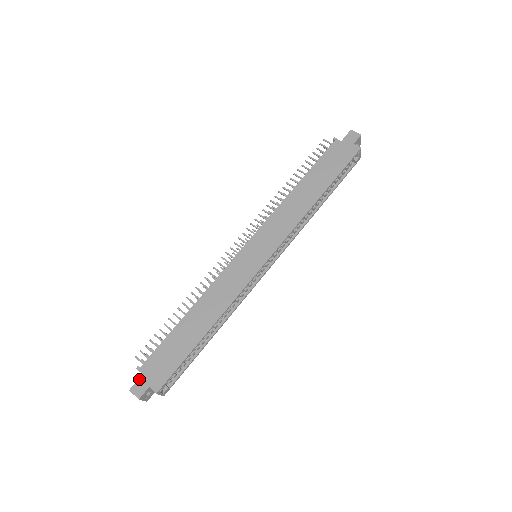
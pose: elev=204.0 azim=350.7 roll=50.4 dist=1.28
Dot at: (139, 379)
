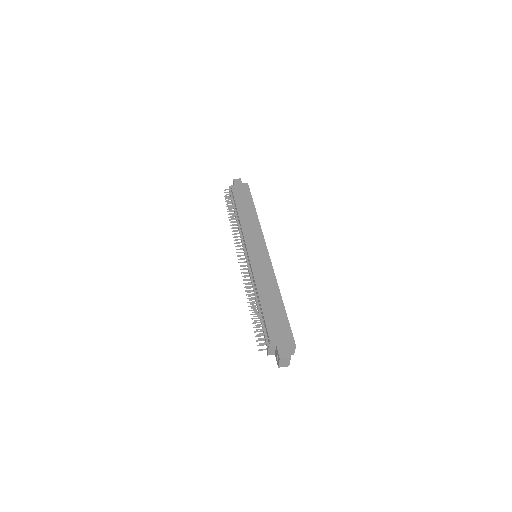
Dot at: (278, 349)
